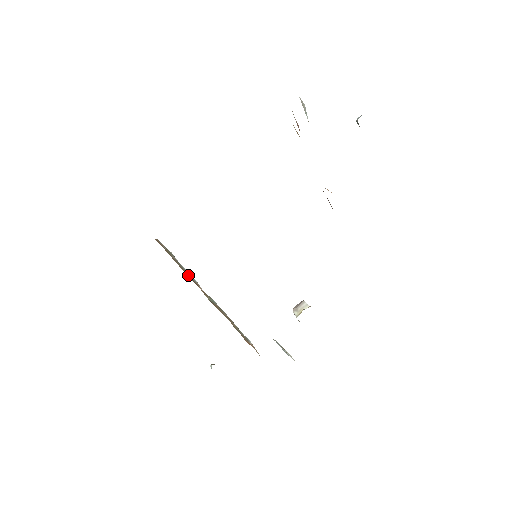
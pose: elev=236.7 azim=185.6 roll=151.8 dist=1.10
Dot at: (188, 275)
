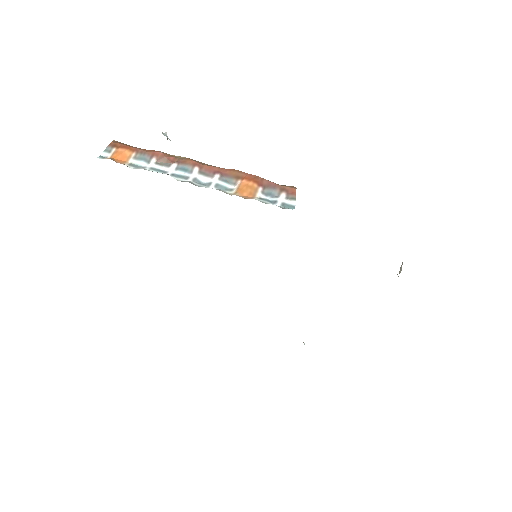
Dot at: occluded
